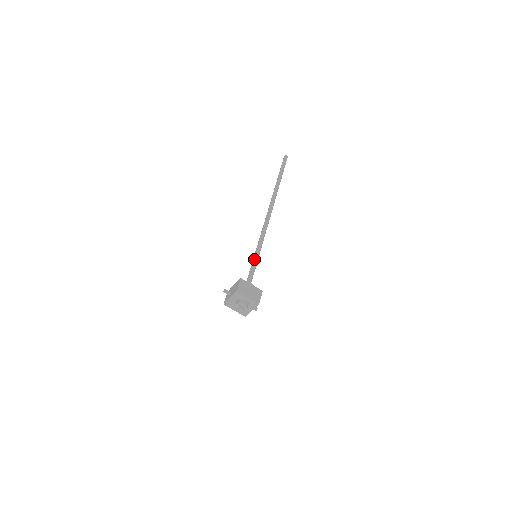
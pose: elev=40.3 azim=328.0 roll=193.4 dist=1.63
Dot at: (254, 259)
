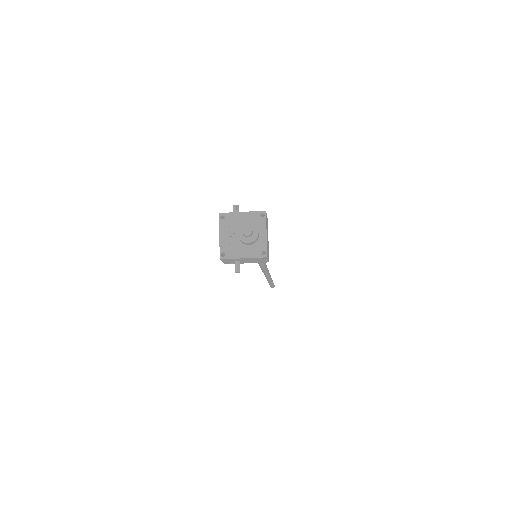
Dot at: occluded
